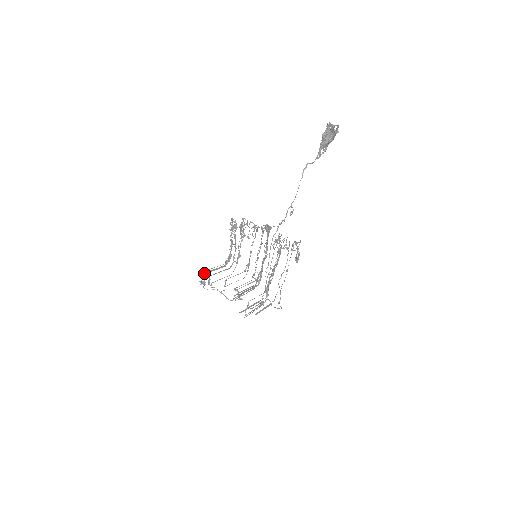
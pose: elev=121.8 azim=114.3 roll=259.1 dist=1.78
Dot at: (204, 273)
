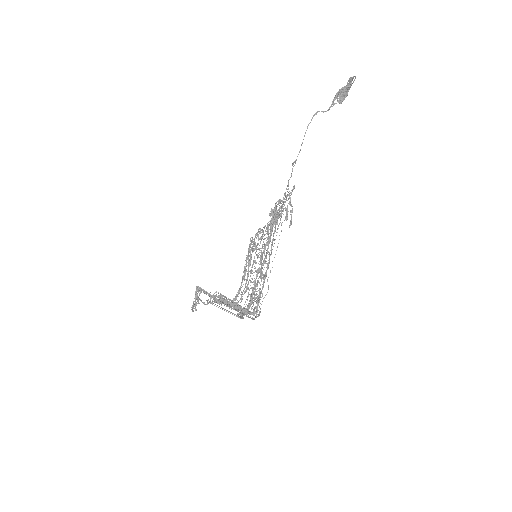
Dot at: (198, 287)
